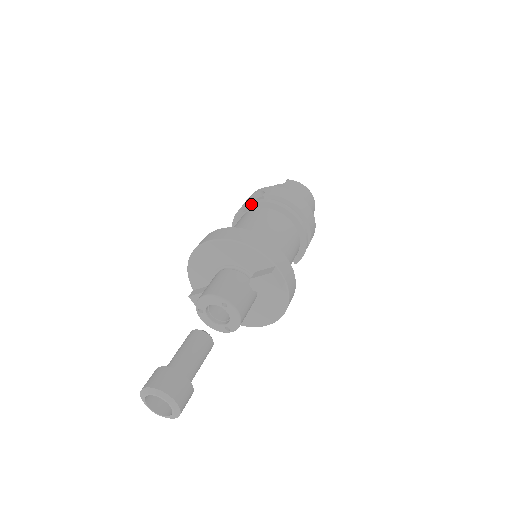
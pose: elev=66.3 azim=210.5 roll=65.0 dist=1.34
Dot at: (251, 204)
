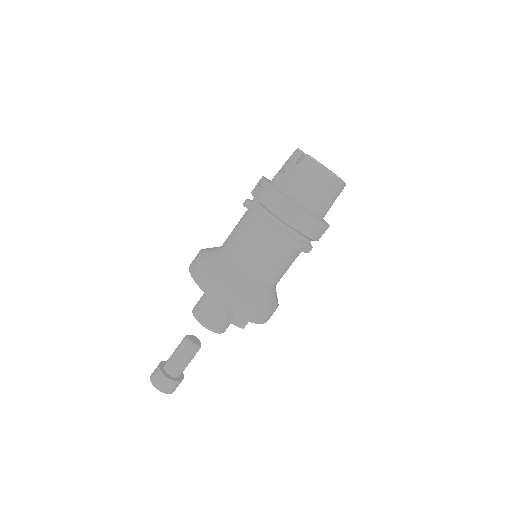
Dot at: (256, 197)
